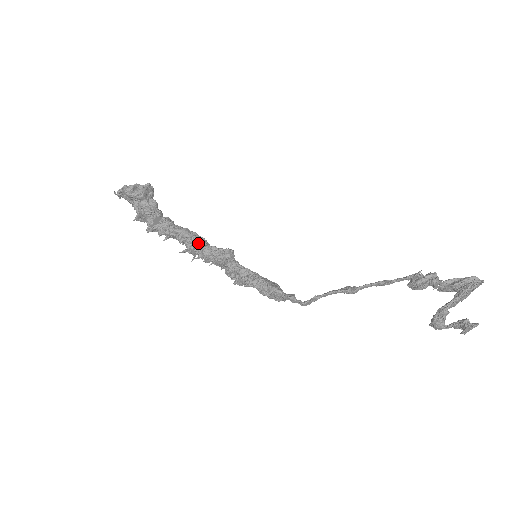
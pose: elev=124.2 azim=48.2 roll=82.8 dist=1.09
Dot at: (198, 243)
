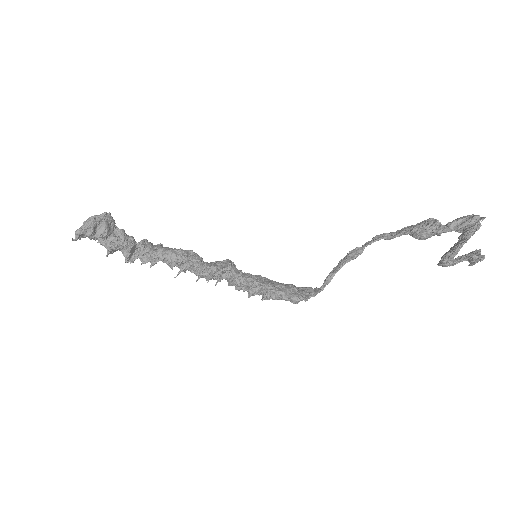
Dot at: (190, 262)
